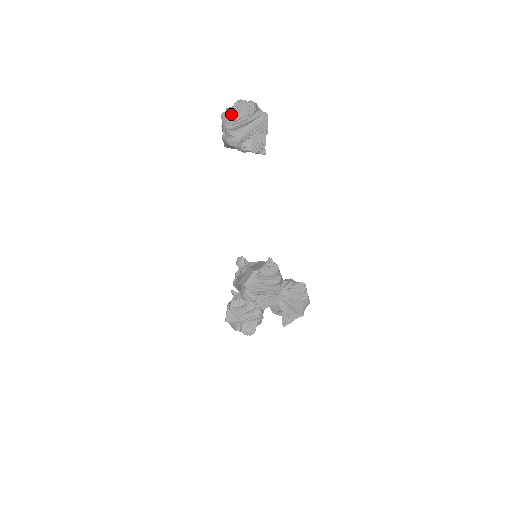
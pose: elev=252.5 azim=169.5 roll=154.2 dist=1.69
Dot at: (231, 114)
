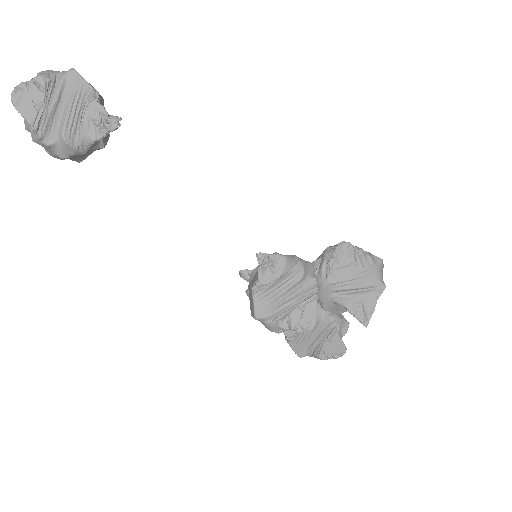
Dot at: occluded
